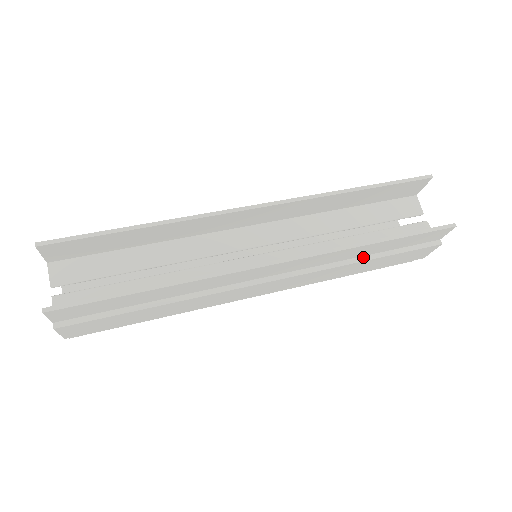
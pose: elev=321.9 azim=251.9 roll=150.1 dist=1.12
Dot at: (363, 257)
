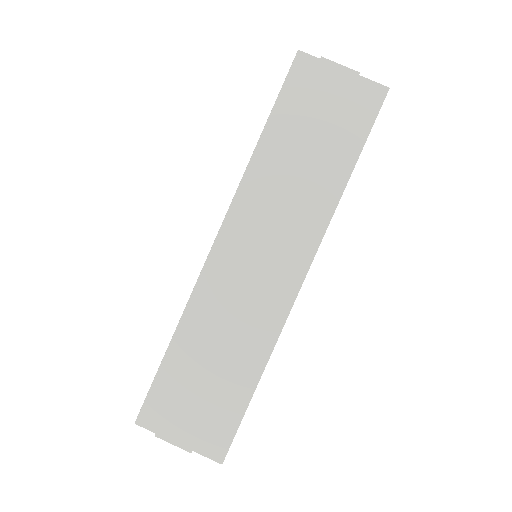
Dot at: occluded
